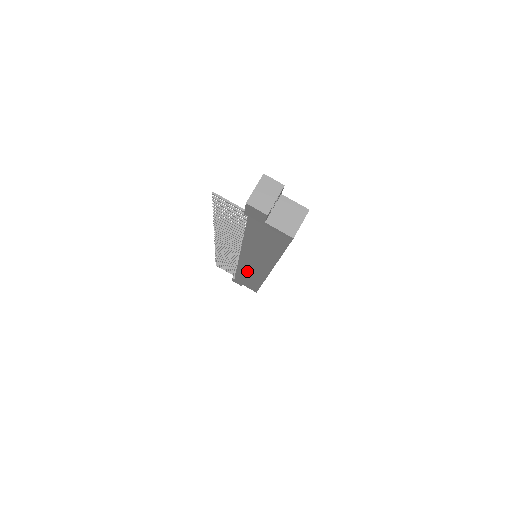
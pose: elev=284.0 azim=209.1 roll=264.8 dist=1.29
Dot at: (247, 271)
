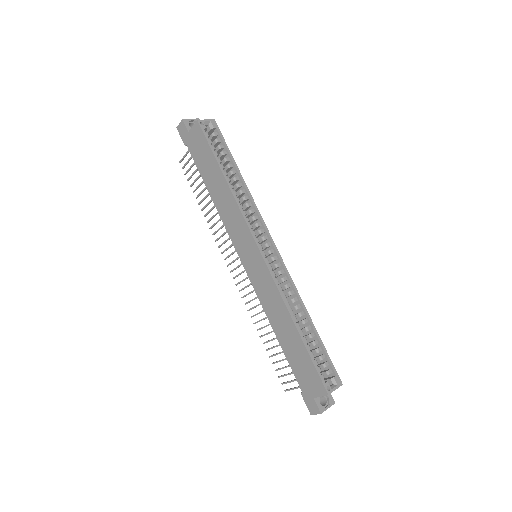
Dot at: (266, 298)
